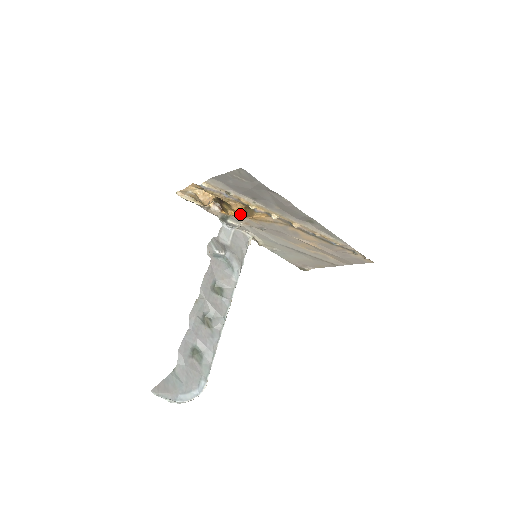
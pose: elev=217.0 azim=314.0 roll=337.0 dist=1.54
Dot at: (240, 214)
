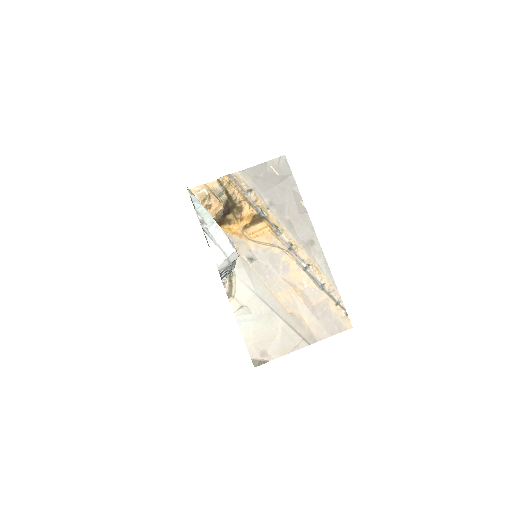
Dot at: (241, 229)
